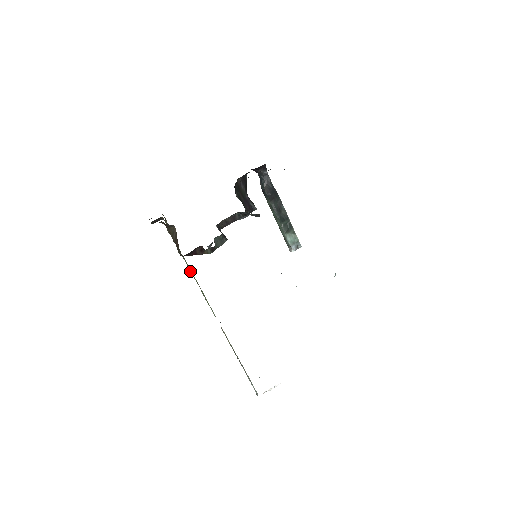
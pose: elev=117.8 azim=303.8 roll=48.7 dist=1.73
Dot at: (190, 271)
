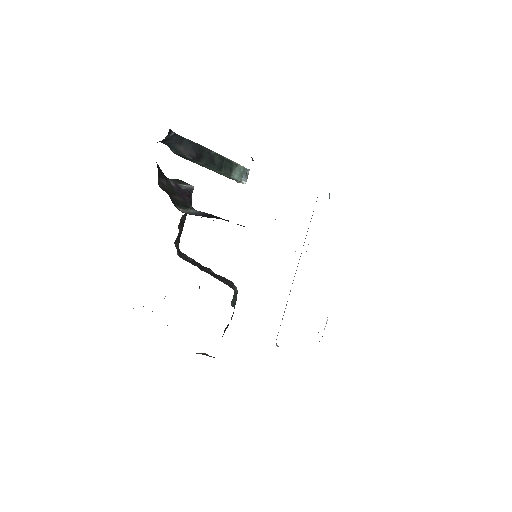
Dot at: occluded
